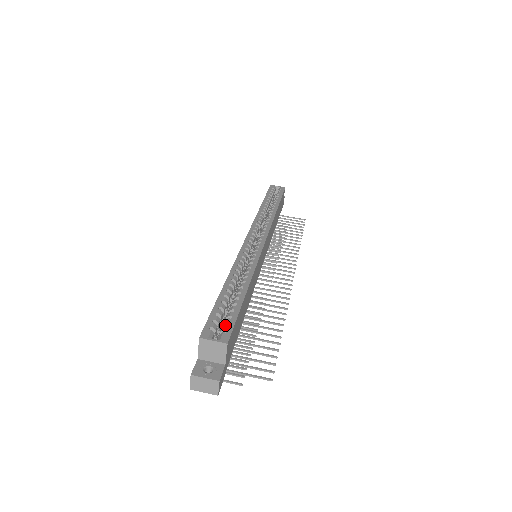
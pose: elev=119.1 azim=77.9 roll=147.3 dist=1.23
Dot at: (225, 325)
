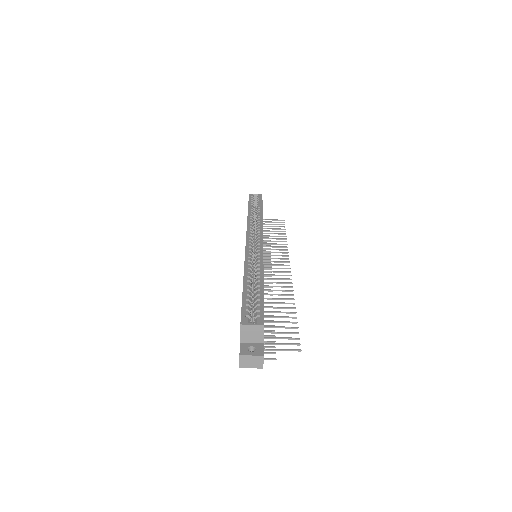
Dot at: (257, 312)
